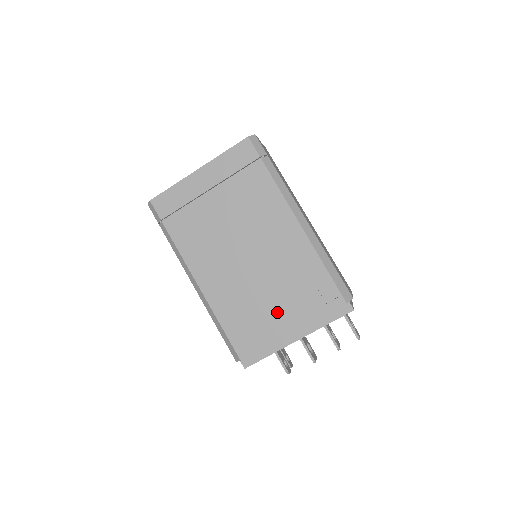
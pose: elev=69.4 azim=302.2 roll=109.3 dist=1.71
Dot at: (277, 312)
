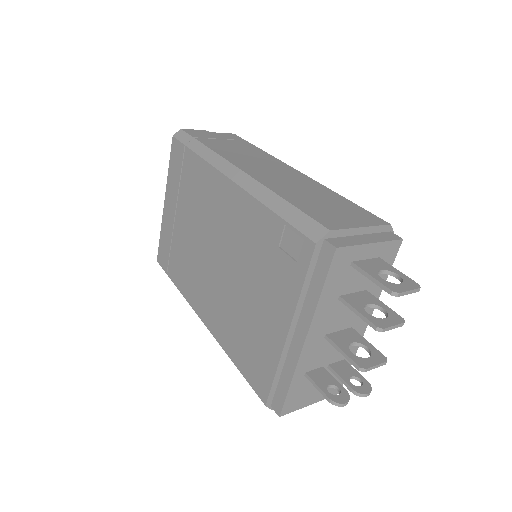
Dot at: (264, 313)
